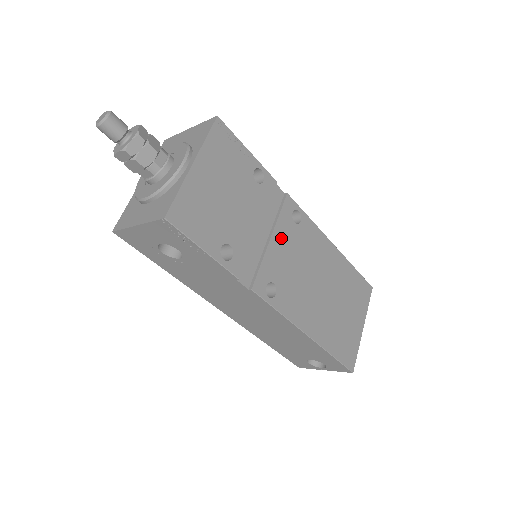
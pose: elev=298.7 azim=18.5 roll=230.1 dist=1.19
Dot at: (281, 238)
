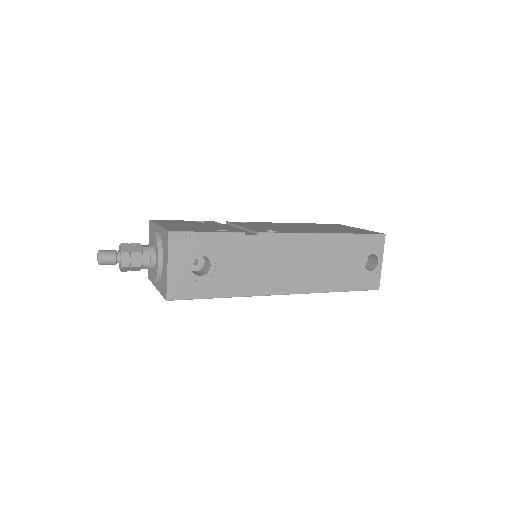
Dot at: occluded
